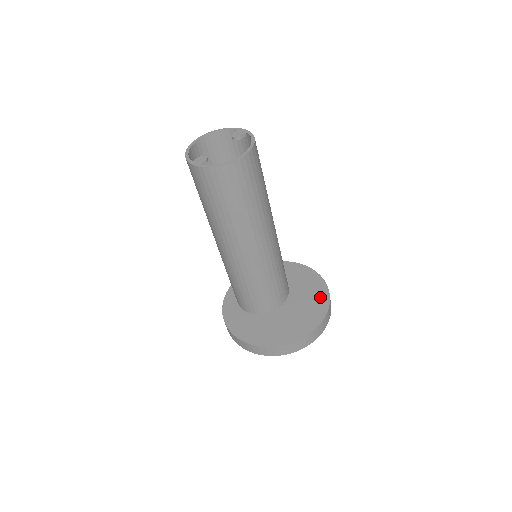
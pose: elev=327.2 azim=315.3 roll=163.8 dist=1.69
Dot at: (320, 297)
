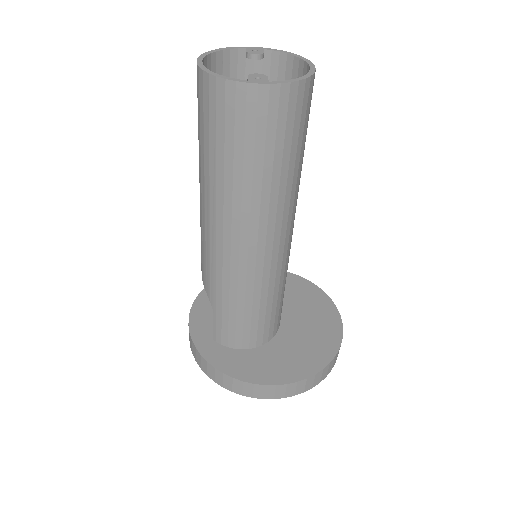
Dot at: (309, 291)
